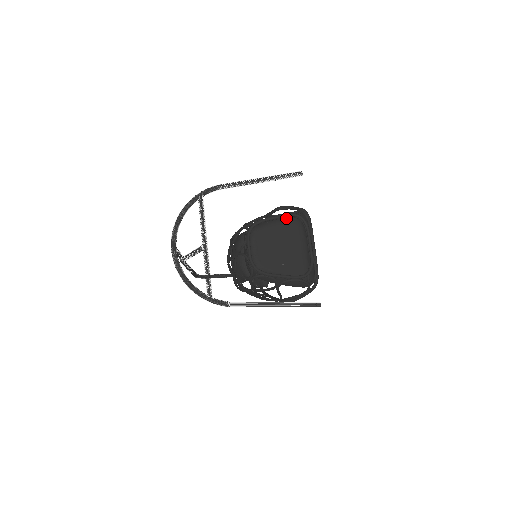
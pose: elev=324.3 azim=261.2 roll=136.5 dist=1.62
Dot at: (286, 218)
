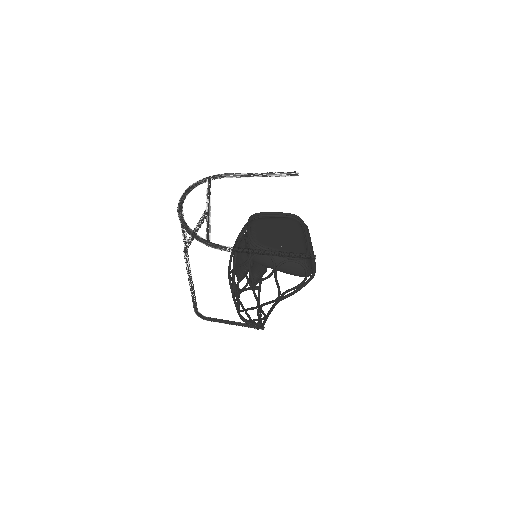
Dot at: (285, 217)
